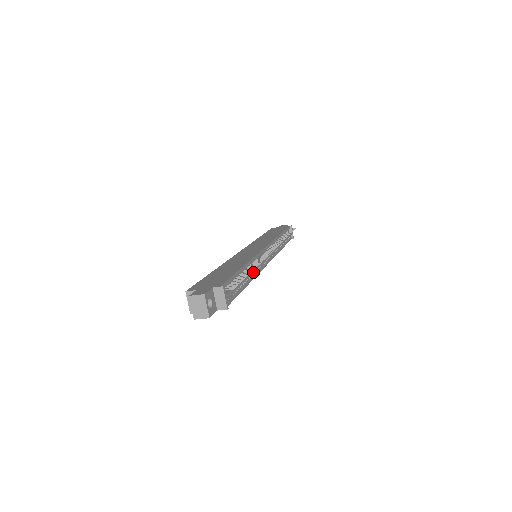
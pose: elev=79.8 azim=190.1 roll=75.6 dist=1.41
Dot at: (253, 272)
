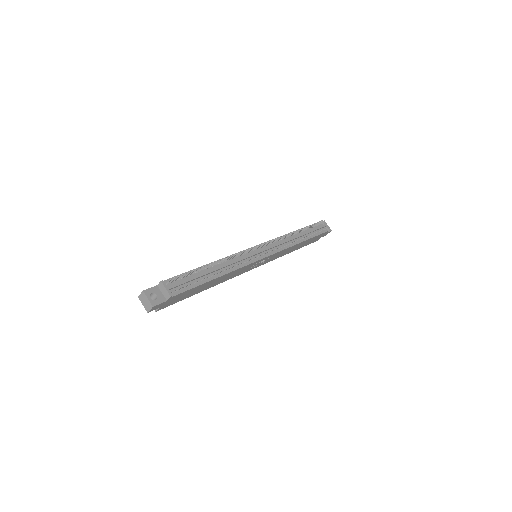
Dot at: (230, 267)
